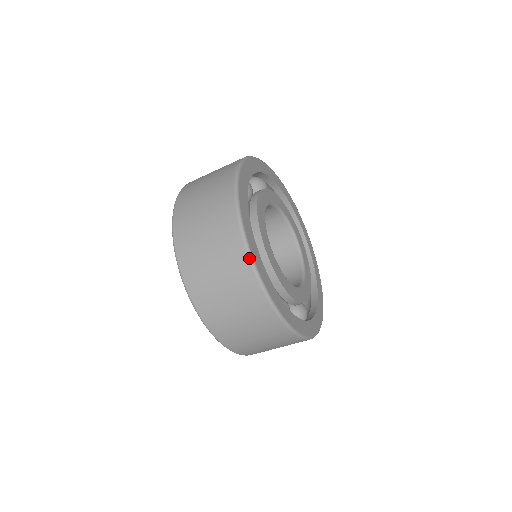
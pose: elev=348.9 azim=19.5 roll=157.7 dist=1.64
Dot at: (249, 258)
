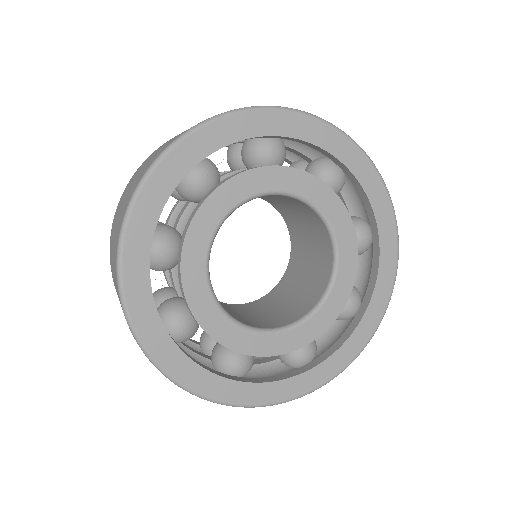
Dot at: (127, 322)
